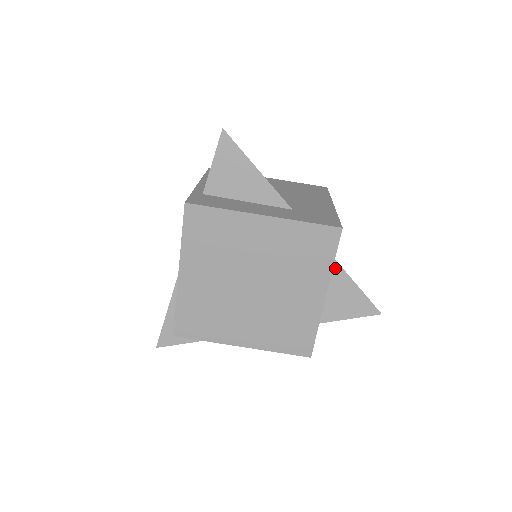
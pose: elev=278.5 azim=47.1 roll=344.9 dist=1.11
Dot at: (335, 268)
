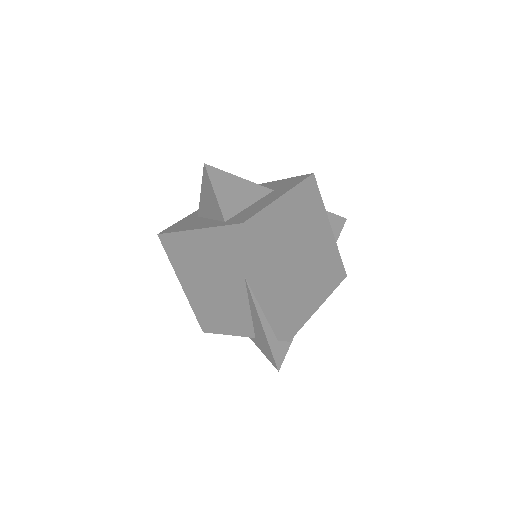
Dot at: occluded
